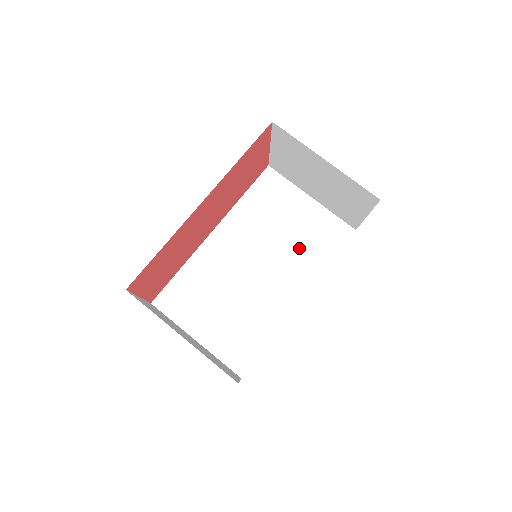
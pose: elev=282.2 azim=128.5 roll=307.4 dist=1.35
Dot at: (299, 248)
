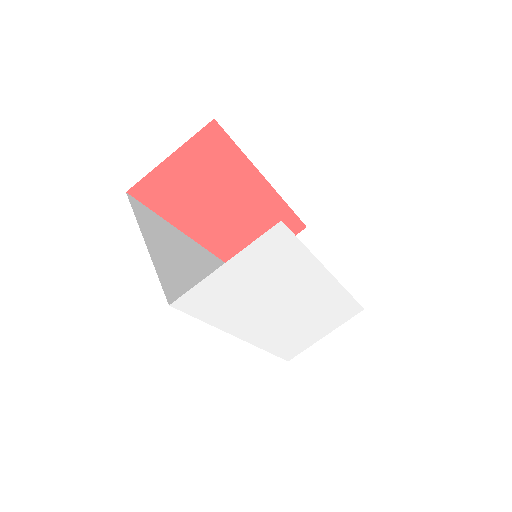
Dot at: occluded
